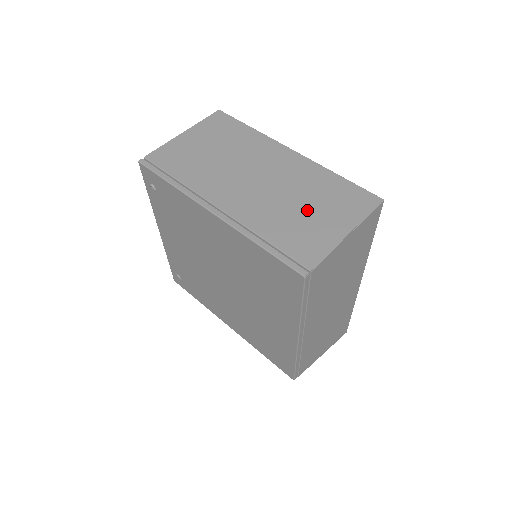
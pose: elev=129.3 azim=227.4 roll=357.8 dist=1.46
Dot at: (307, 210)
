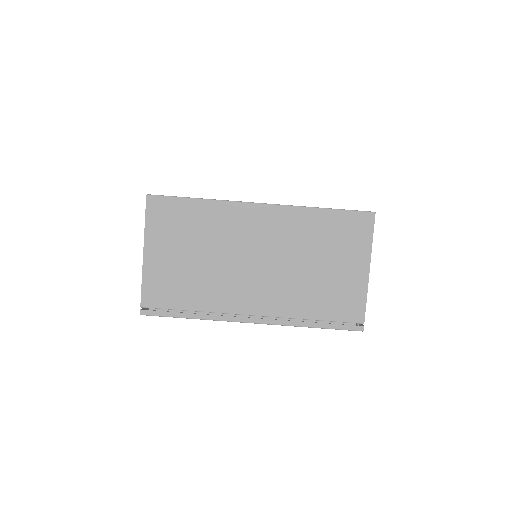
Dot at: (323, 268)
